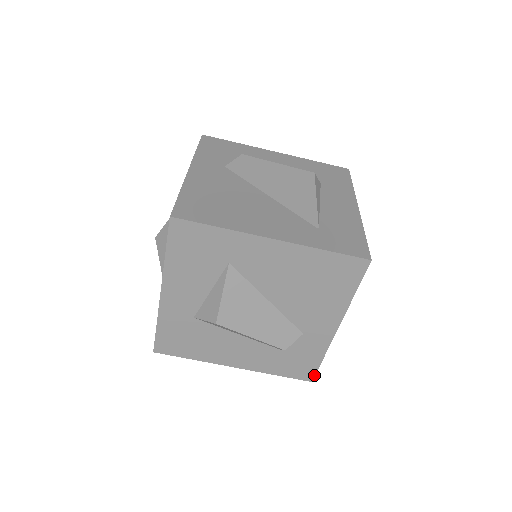
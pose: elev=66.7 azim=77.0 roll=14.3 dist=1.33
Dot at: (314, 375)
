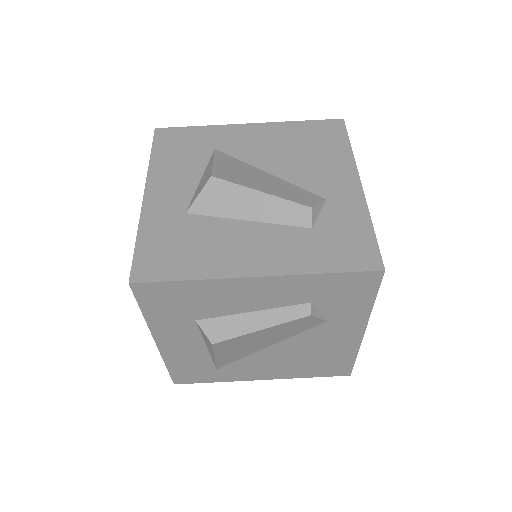
Dot at: (380, 257)
